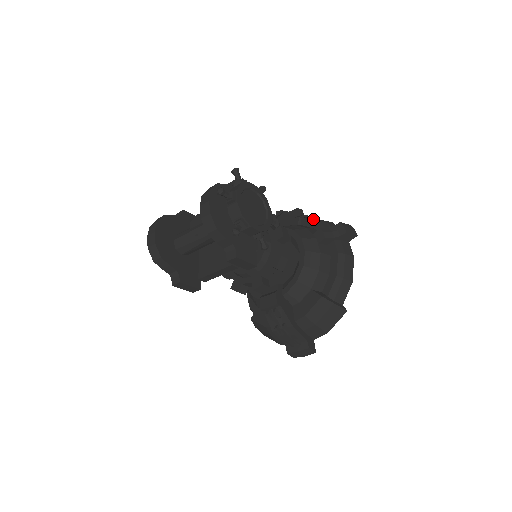
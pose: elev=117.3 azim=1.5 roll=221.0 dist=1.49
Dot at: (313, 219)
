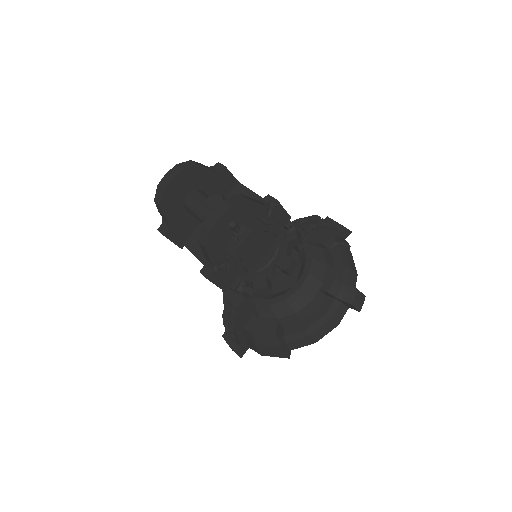
Dot at: (344, 257)
